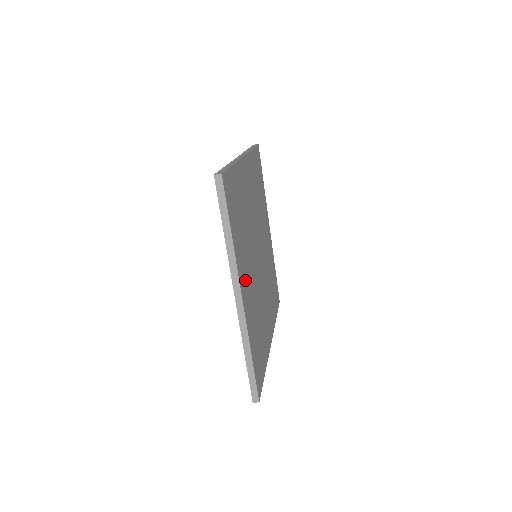
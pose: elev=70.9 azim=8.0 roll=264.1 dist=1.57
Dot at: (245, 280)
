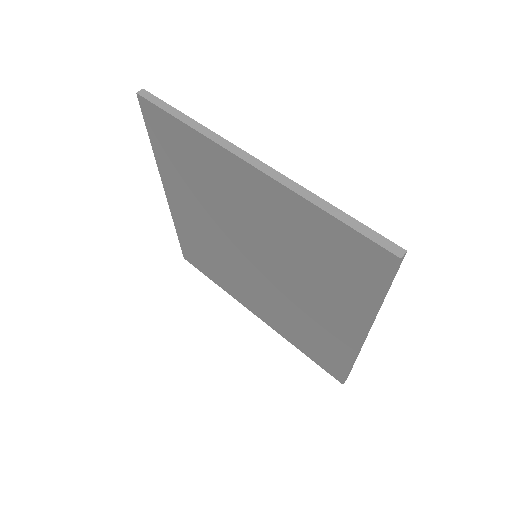
Dot at: occluded
